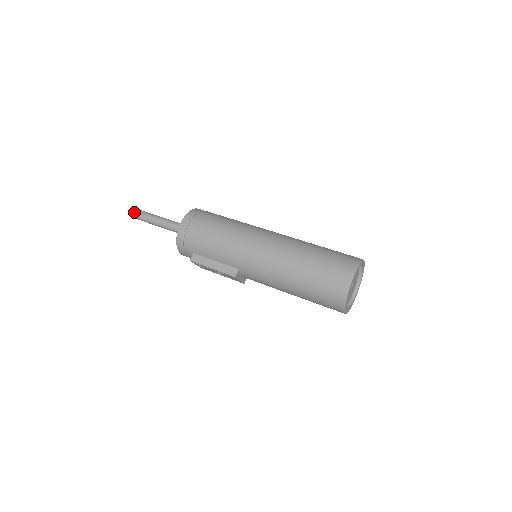
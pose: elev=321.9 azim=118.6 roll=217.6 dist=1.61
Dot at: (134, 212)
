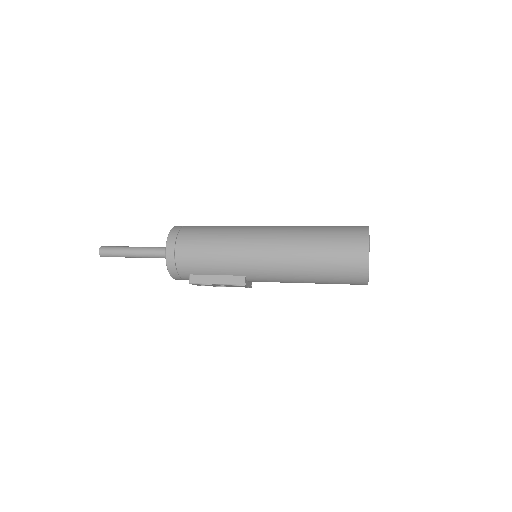
Dot at: (104, 251)
